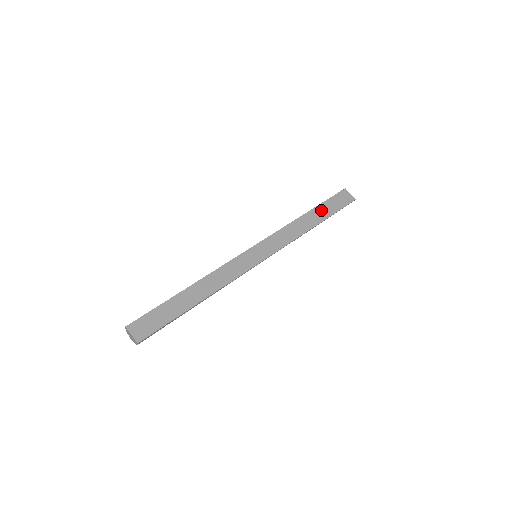
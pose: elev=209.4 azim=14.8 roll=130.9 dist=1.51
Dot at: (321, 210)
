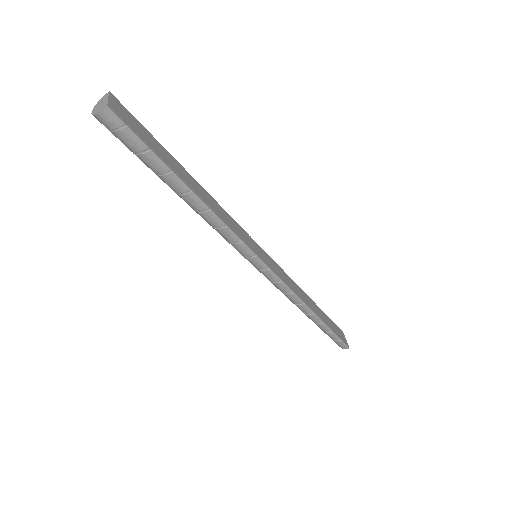
Dot at: (322, 313)
